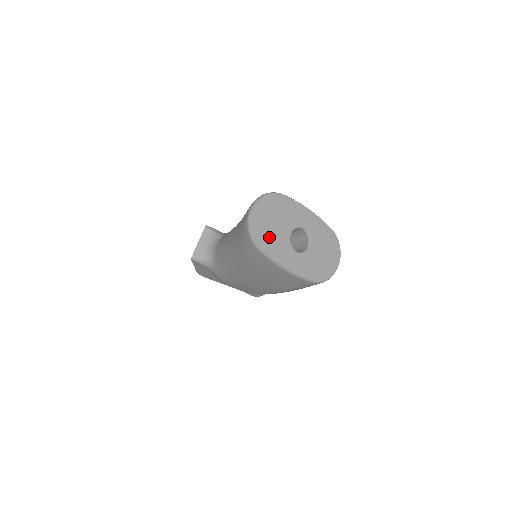
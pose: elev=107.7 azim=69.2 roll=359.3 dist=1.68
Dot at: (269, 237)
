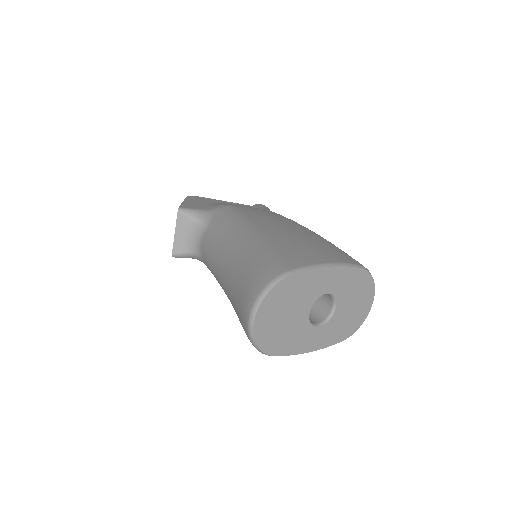
Dot at: (281, 337)
